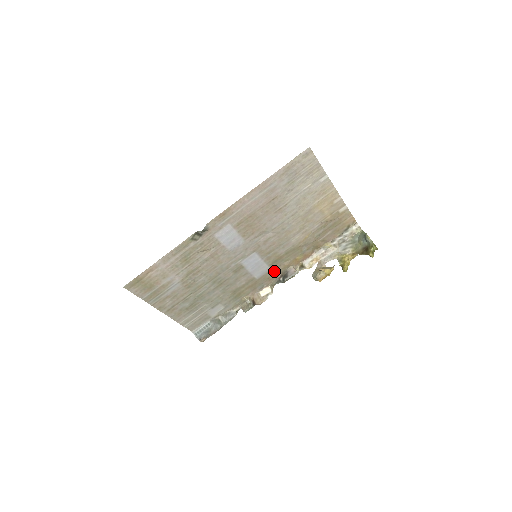
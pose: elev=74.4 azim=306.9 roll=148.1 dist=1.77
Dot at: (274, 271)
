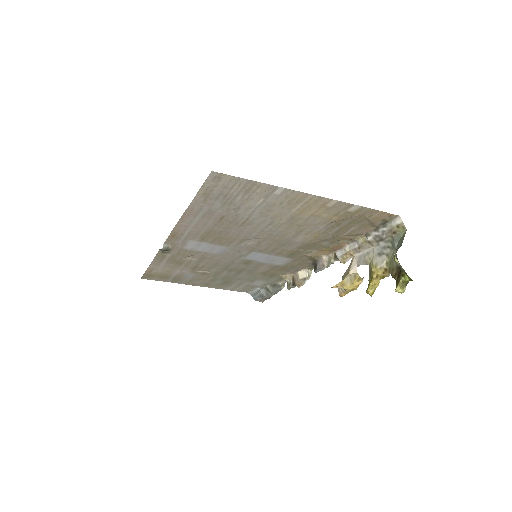
Dot at: (300, 259)
